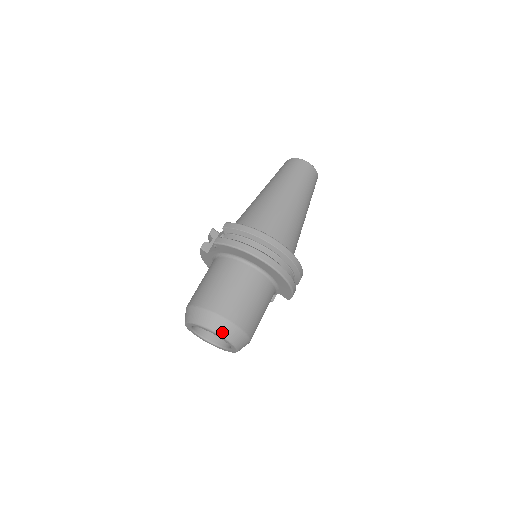
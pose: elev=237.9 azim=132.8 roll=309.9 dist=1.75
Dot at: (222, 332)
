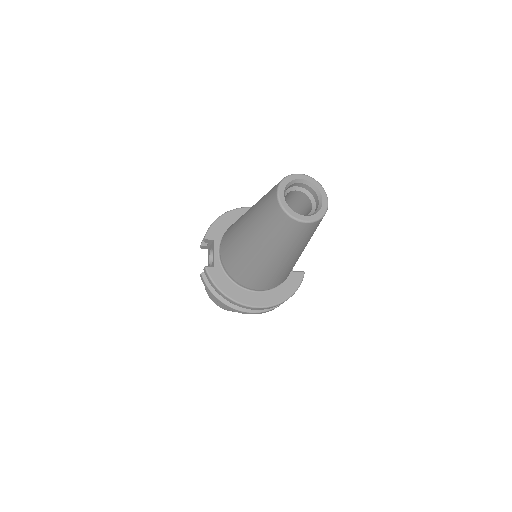
Dot at: occluded
